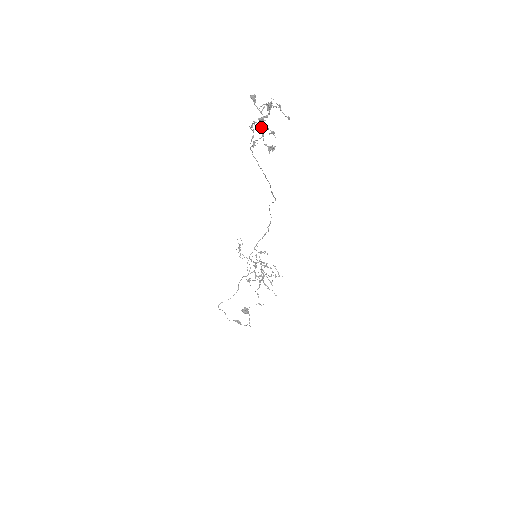
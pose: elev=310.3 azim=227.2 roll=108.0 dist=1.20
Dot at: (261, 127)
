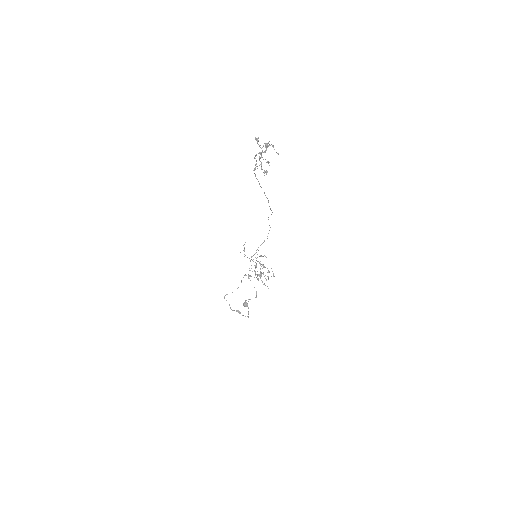
Dot at: (260, 158)
